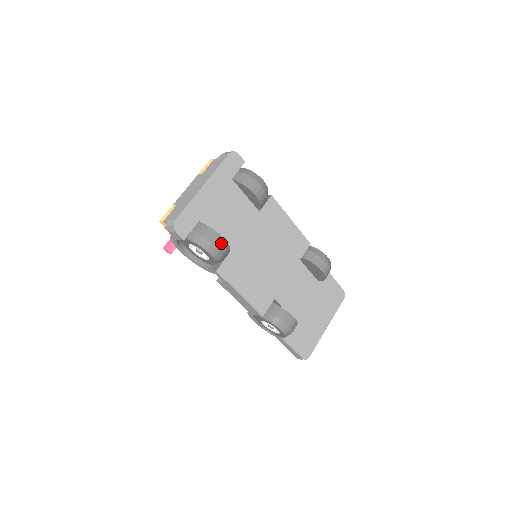
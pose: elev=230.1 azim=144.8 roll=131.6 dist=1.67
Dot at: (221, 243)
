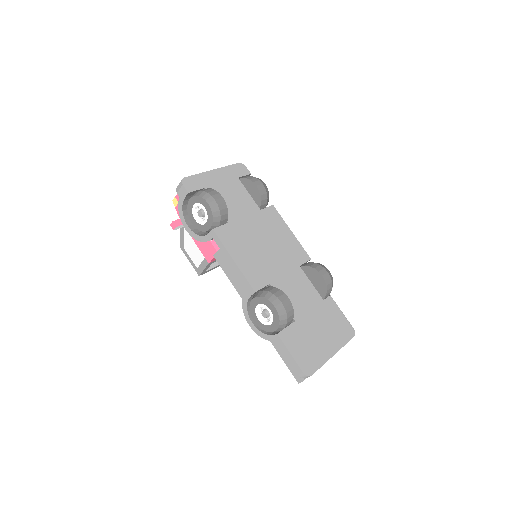
Dot at: (220, 199)
